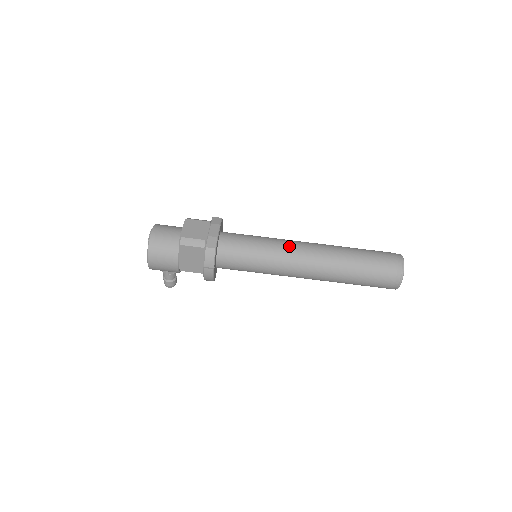
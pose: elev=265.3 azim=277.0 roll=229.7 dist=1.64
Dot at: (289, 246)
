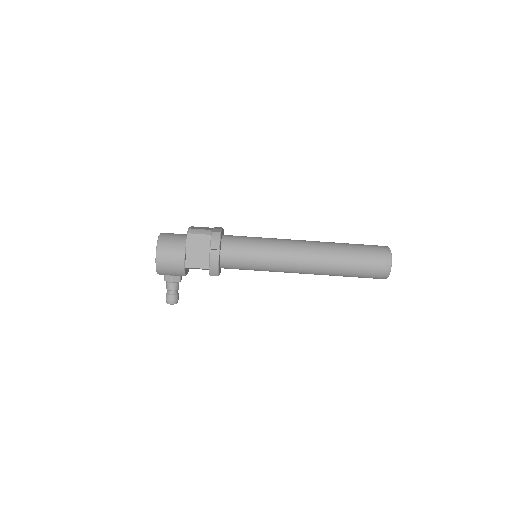
Dot at: (285, 239)
